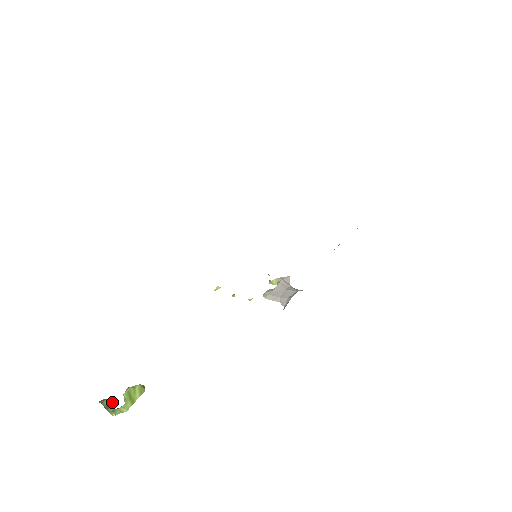
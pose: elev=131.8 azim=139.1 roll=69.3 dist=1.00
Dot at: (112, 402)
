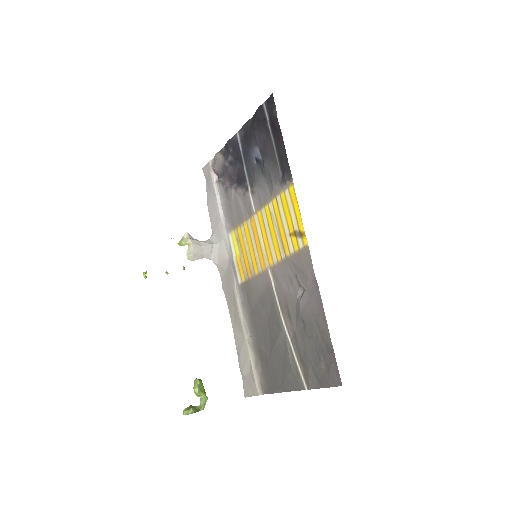
Dot at: (192, 406)
